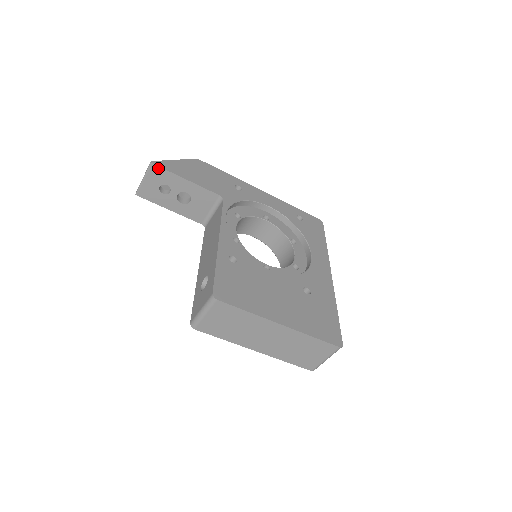
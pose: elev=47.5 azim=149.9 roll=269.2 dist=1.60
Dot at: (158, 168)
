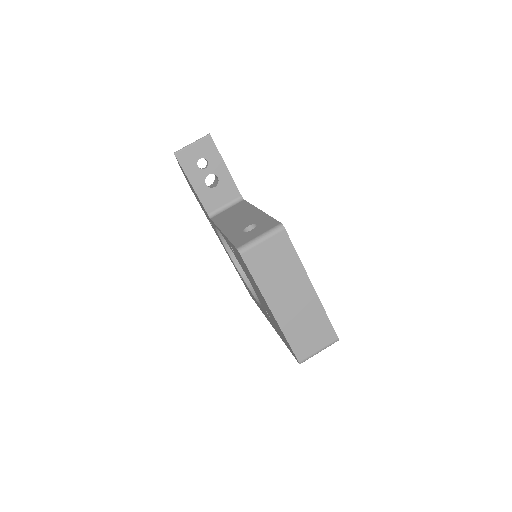
Dot at: (212, 142)
